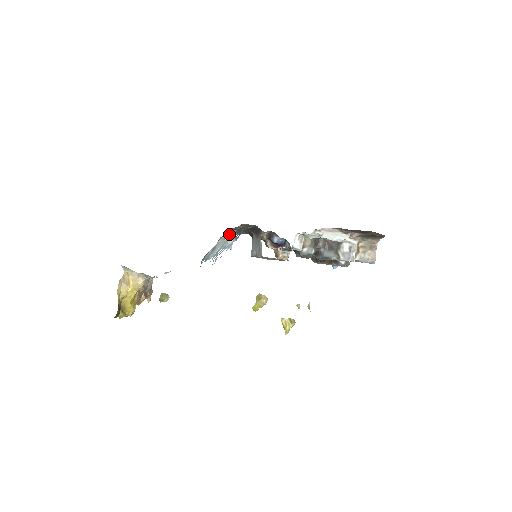
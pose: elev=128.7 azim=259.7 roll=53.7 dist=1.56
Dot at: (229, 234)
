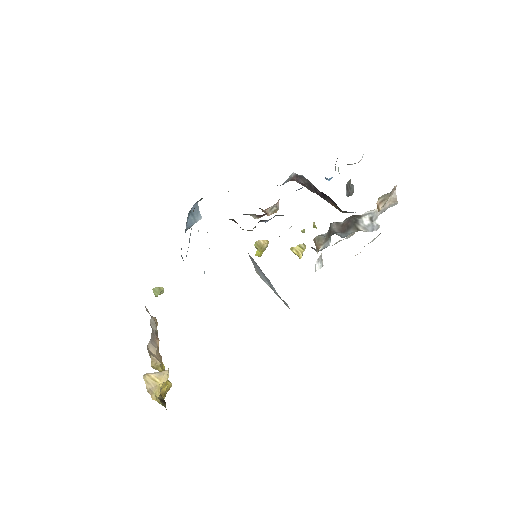
Dot at: occluded
